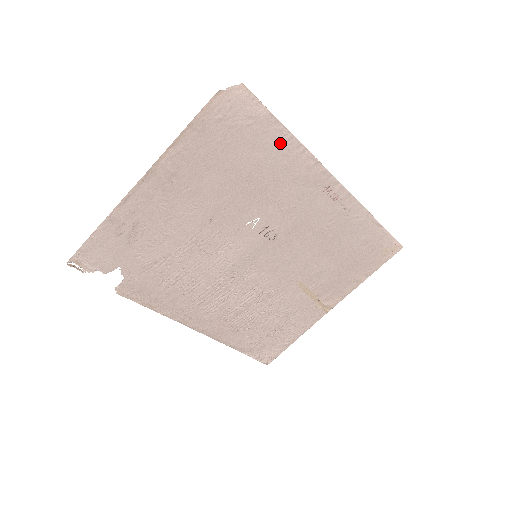
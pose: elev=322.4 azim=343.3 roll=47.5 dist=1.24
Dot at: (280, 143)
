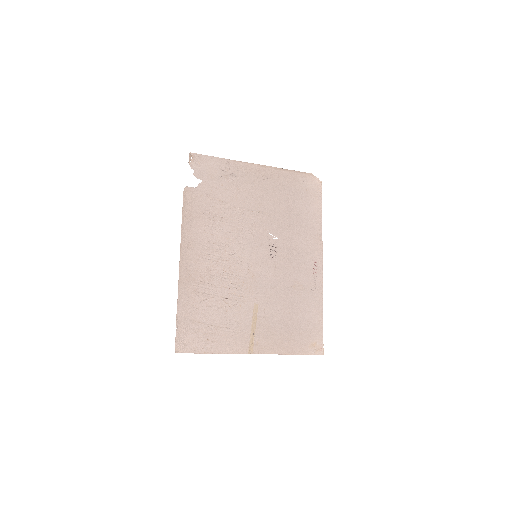
Dot at: (315, 217)
